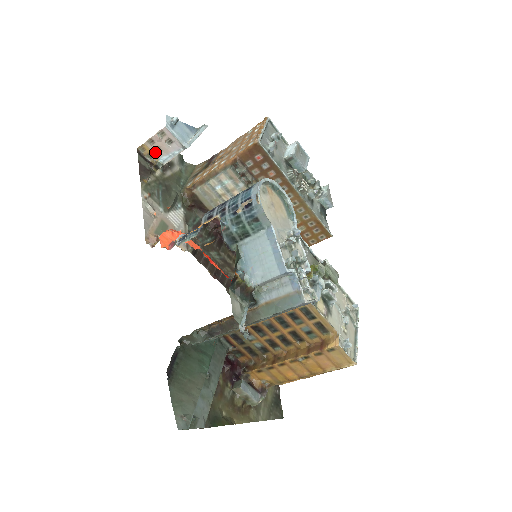
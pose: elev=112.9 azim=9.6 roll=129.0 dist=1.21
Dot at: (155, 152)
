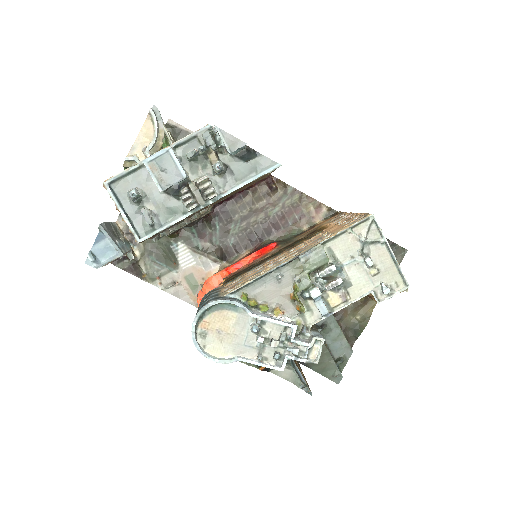
Dot at: occluded
